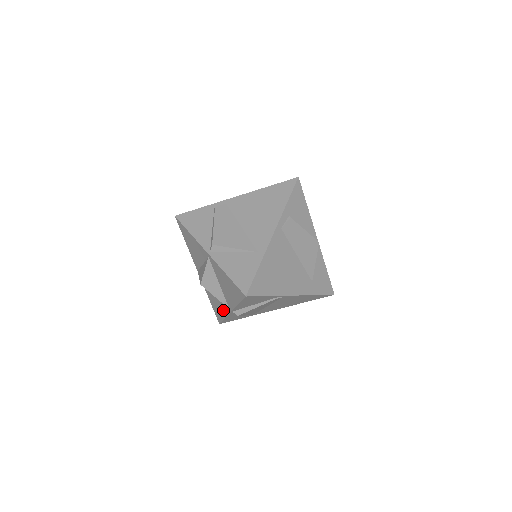
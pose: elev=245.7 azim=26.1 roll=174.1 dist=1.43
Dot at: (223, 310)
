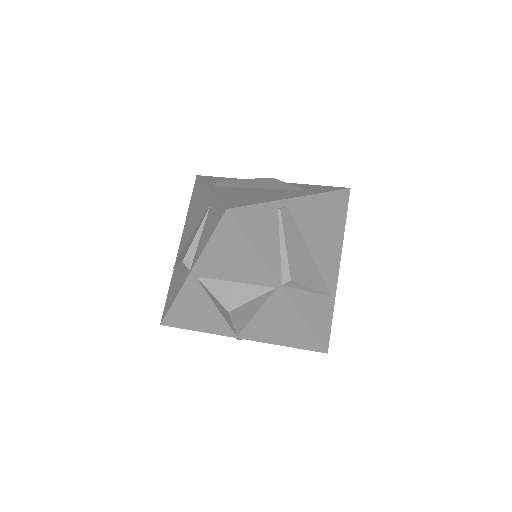
Dot at: (287, 312)
